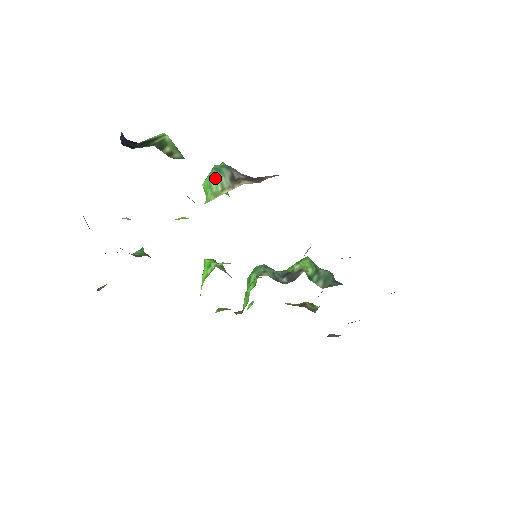
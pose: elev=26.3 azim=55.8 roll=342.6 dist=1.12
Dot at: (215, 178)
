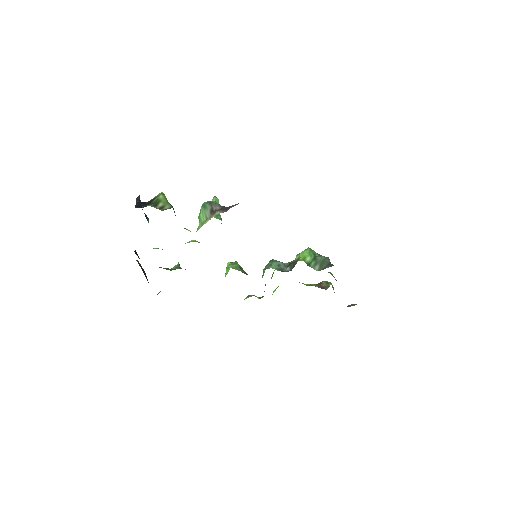
Dot at: (202, 212)
